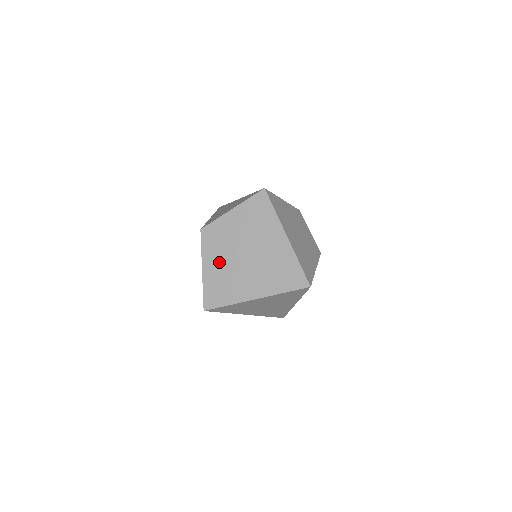
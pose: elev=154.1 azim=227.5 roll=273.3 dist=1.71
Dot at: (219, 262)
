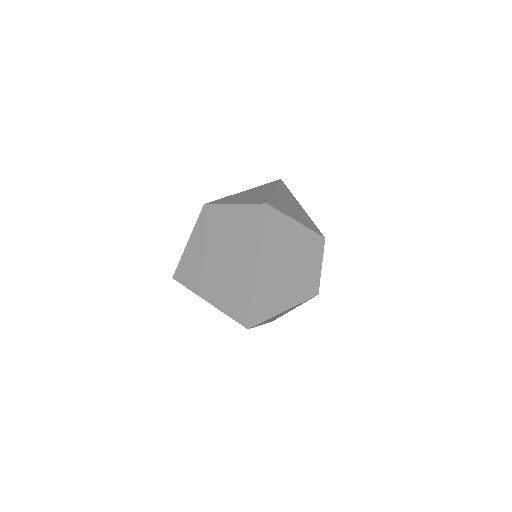
Dot at: (201, 246)
